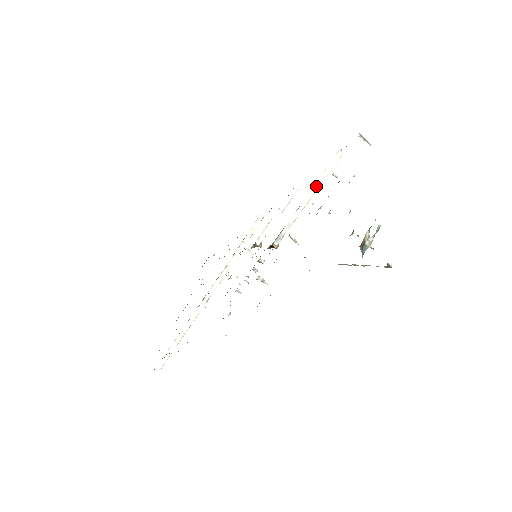
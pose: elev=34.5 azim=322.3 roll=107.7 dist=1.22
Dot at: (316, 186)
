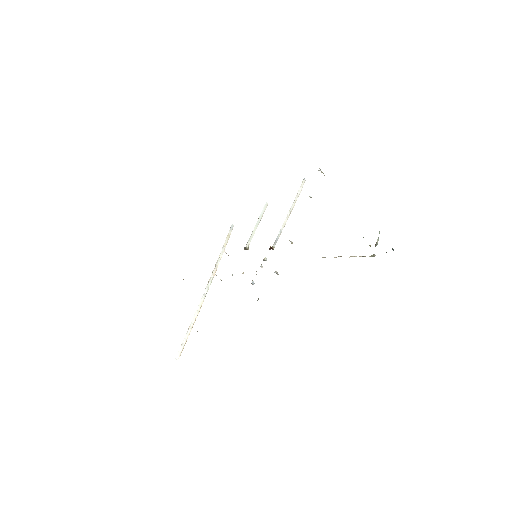
Dot at: (293, 204)
